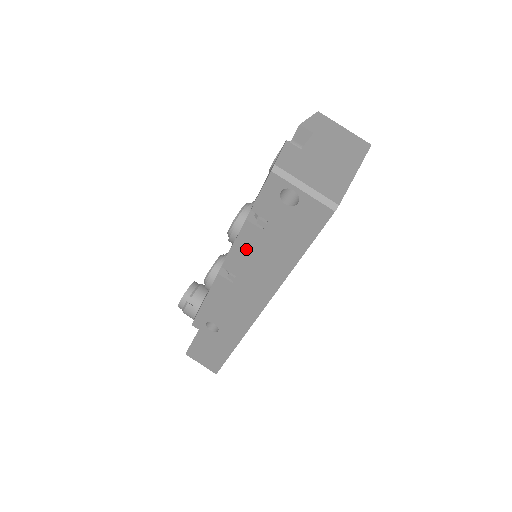
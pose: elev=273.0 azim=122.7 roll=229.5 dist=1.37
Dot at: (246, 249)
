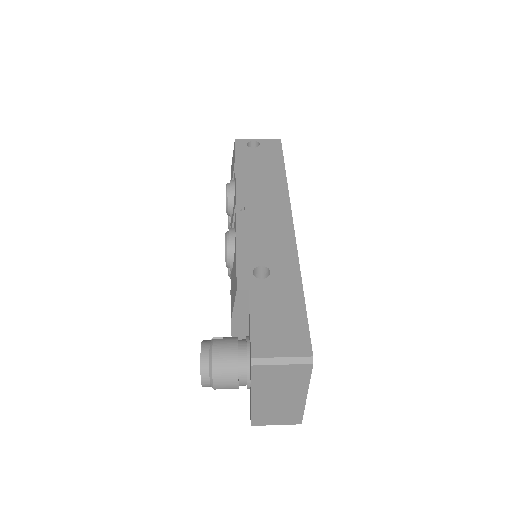
Dot at: (247, 181)
